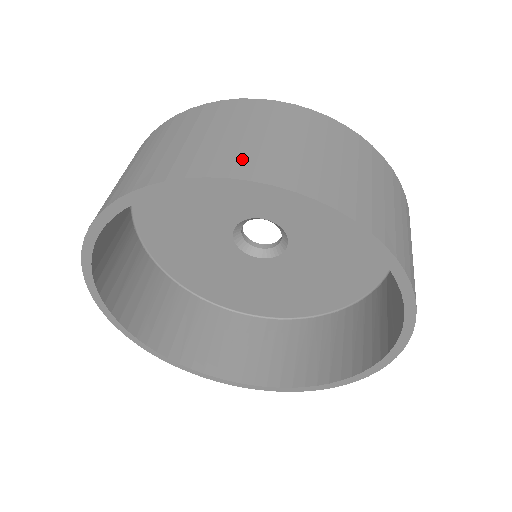
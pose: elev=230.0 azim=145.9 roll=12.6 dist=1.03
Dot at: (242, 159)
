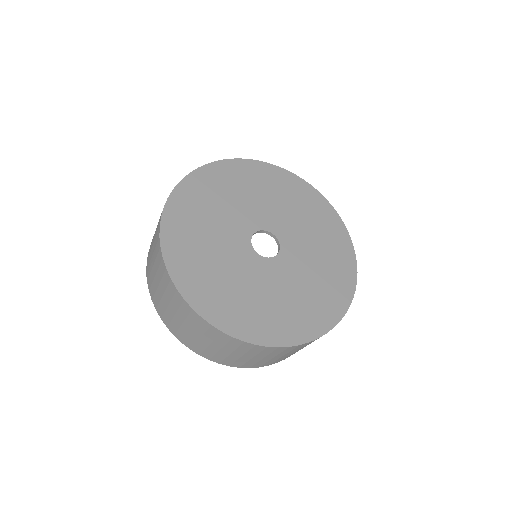
Dot at: (172, 325)
